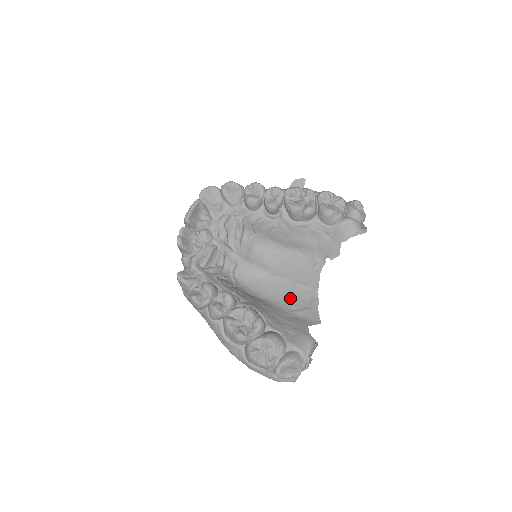
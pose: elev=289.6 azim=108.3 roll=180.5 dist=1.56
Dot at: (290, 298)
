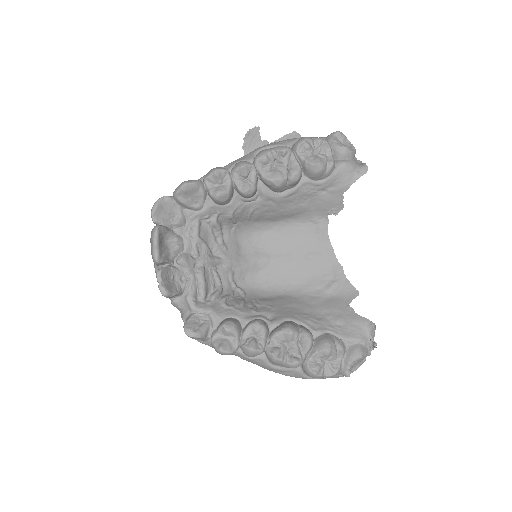
Dot at: (308, 277)
